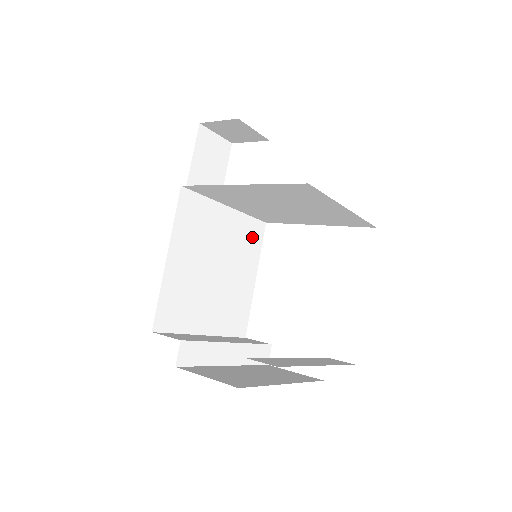
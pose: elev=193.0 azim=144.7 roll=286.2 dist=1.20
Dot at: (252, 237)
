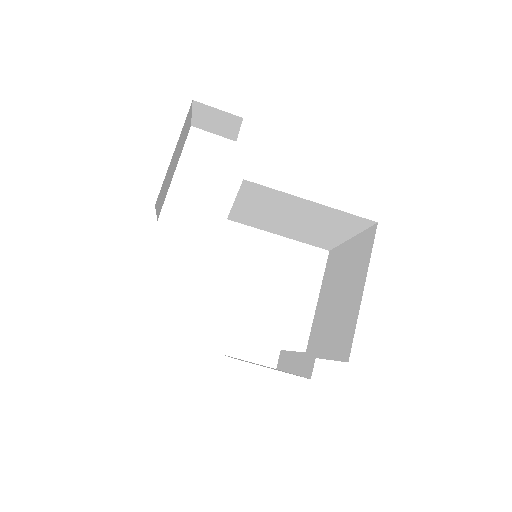
Dot at: occluded
